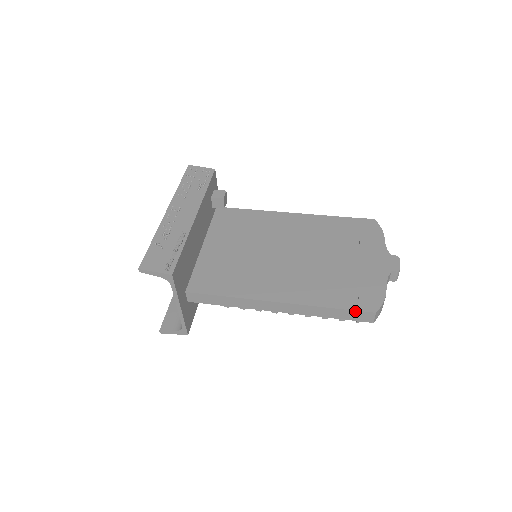
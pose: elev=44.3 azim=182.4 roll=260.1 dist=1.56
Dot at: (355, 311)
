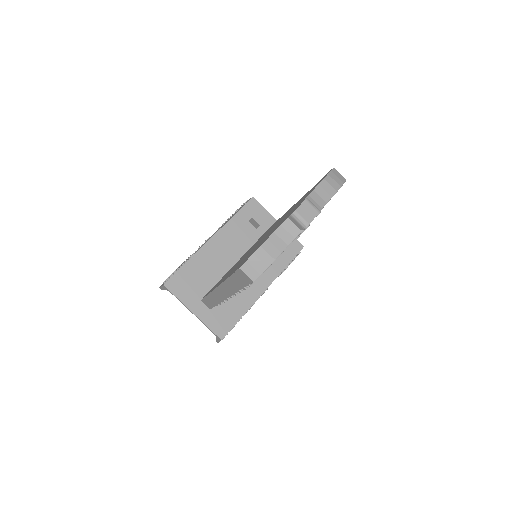
Dot at: (235, 274)
